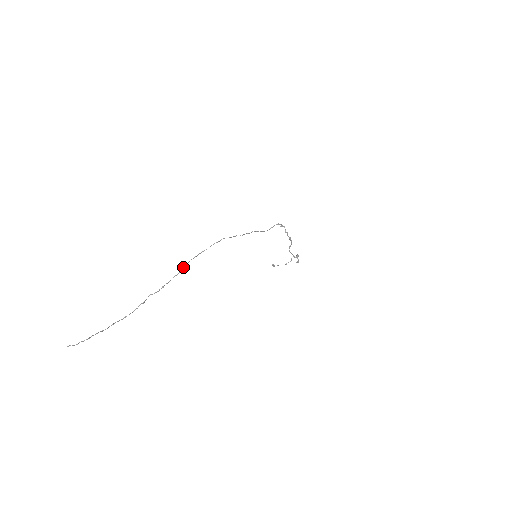
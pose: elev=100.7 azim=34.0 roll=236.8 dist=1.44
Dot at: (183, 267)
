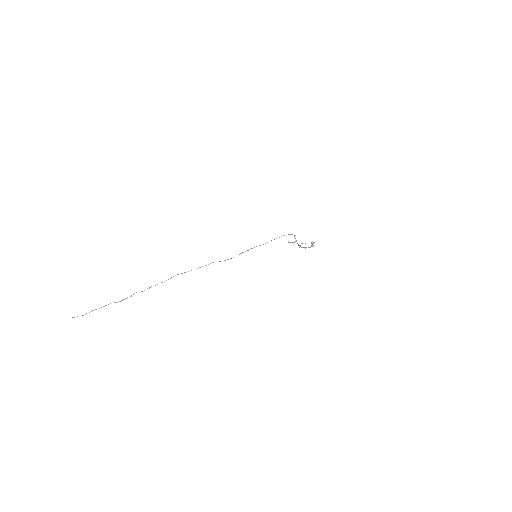
Dot at: (170, 278)
